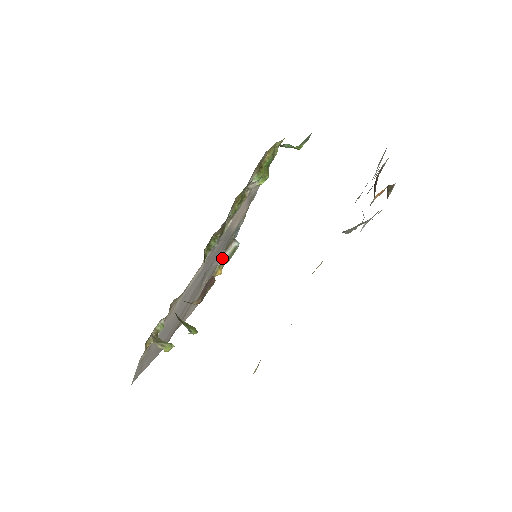
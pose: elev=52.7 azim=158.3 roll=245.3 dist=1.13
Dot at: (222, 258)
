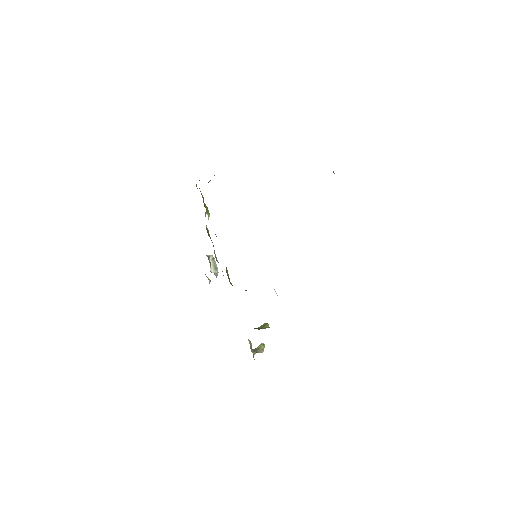
Dot at: occluded
